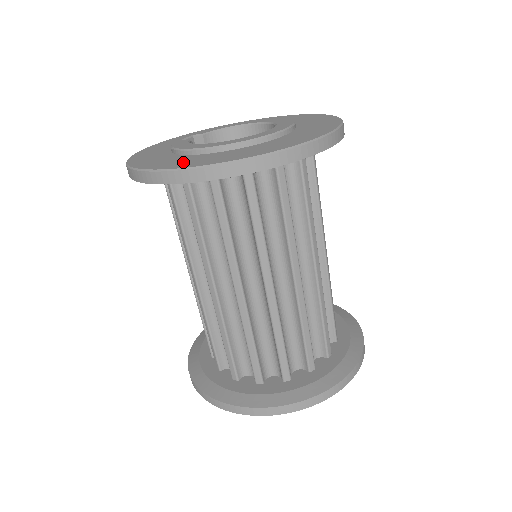
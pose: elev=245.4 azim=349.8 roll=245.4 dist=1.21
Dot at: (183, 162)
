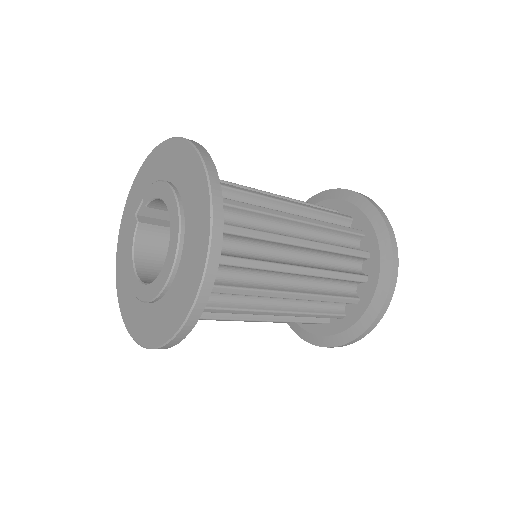
Dot at: (124, 296)
